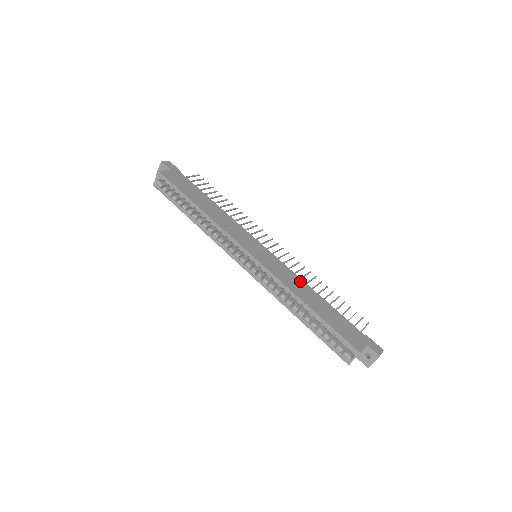
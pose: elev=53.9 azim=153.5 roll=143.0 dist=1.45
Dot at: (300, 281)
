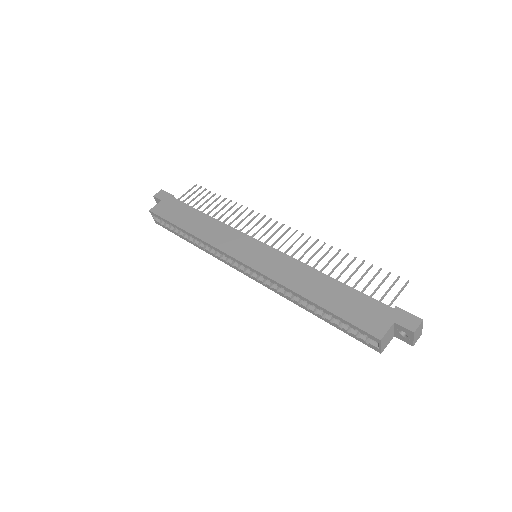
Dot at: (303, 268)
